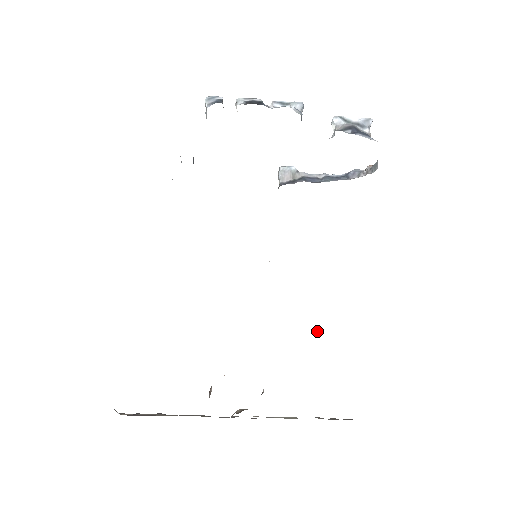
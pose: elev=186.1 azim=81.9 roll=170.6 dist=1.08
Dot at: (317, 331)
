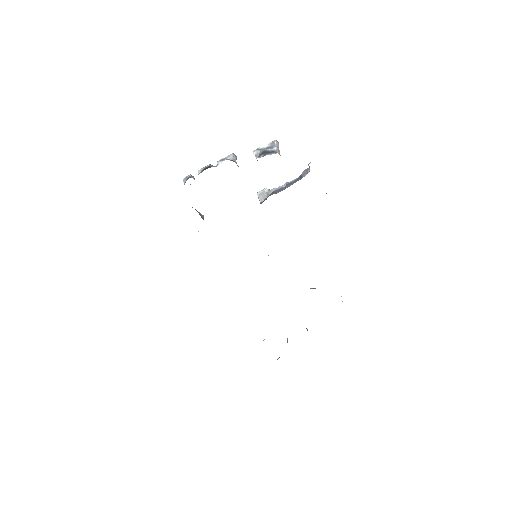
Dot at: (311, 288)
